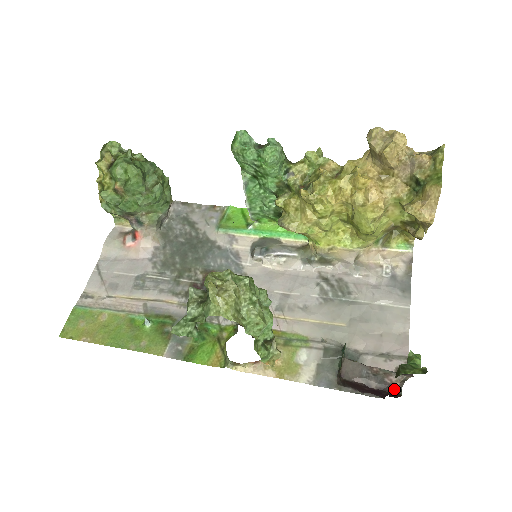
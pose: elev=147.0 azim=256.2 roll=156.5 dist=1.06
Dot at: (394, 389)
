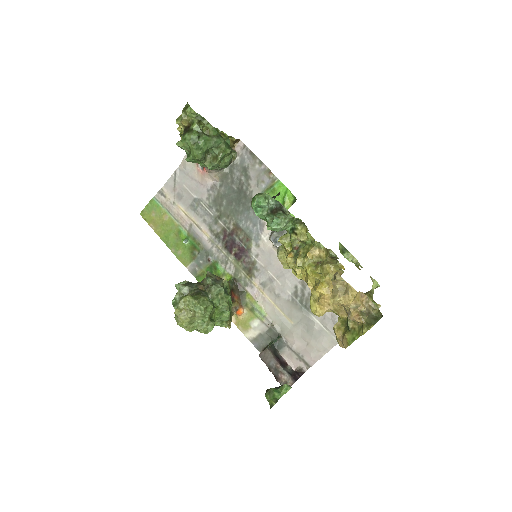
Dot at: (279, 381)
